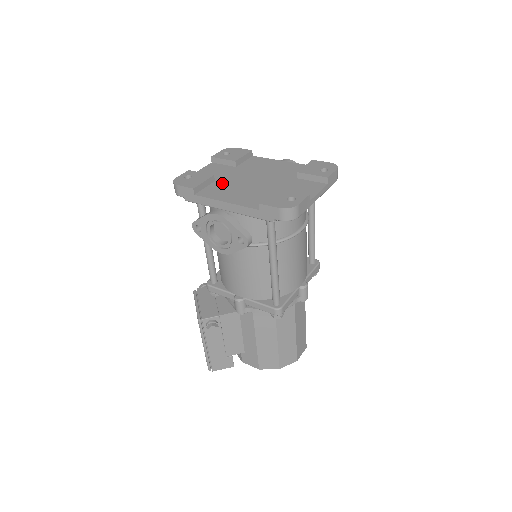
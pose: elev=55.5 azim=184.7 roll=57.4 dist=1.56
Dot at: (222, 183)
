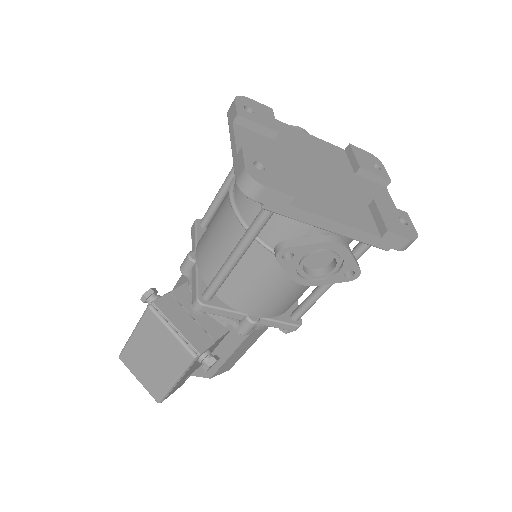
Dot at: (295, 178)
